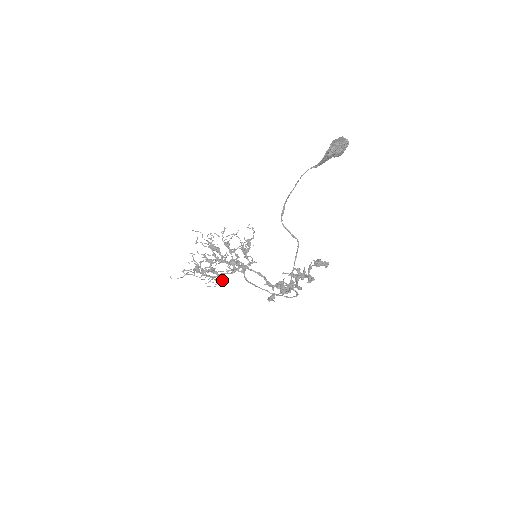
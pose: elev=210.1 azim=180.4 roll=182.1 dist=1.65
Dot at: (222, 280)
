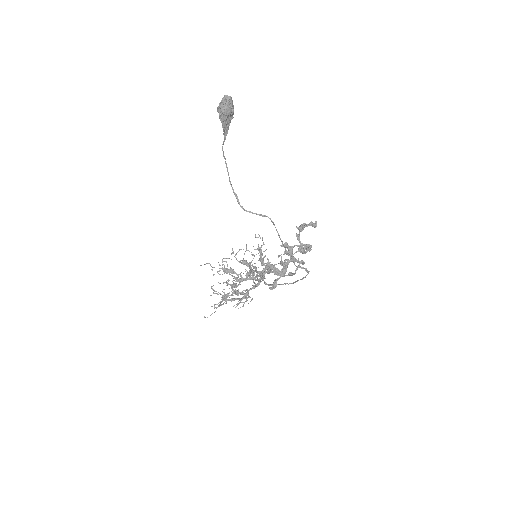
Dot at: (248, 297)
